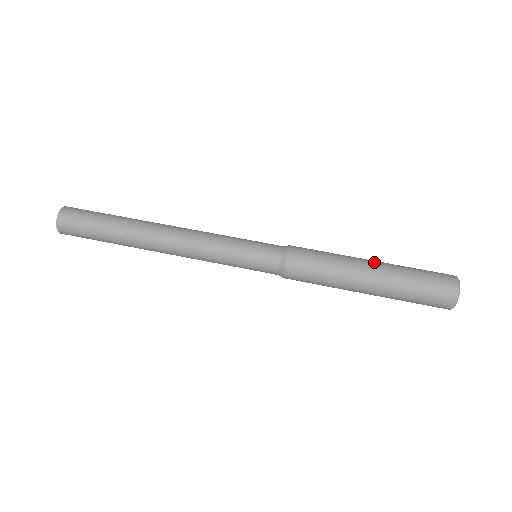
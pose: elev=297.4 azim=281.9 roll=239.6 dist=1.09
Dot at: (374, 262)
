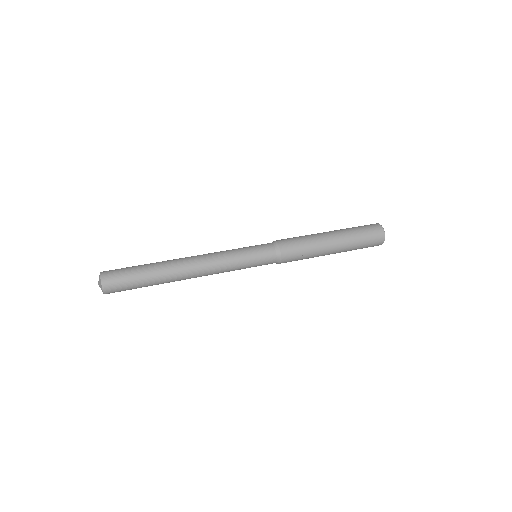
Dot at: occluded
